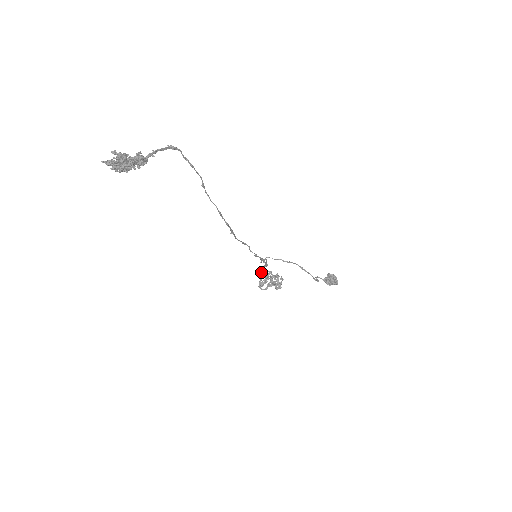
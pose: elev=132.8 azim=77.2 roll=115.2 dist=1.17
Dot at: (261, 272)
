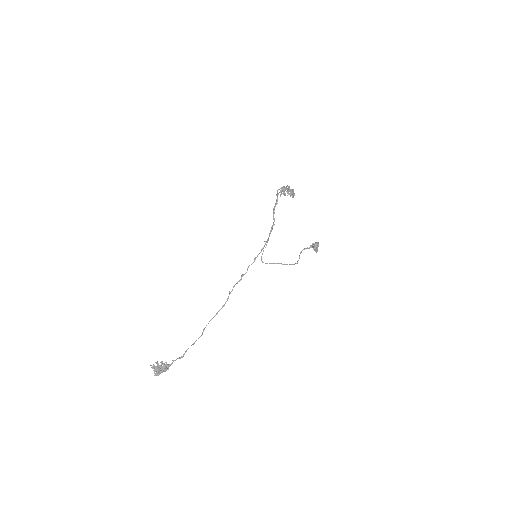
Dot at: (275, 206)
